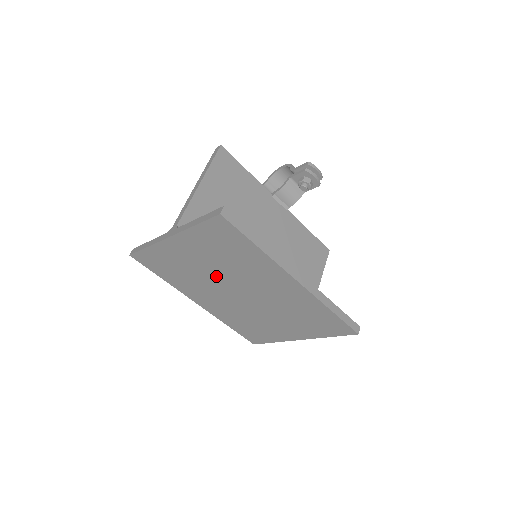
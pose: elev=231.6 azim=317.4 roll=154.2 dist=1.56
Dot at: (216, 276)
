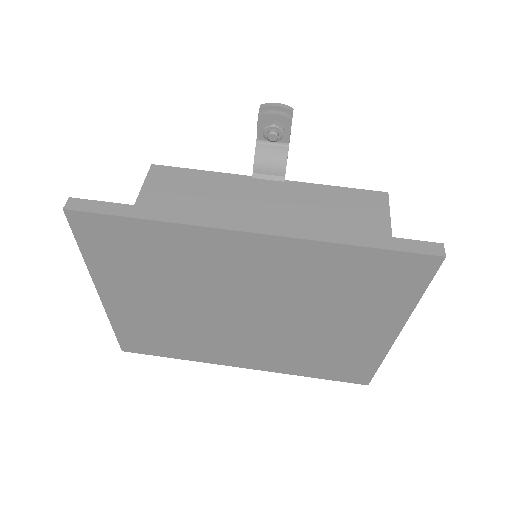
Dot at: (195, 310)
